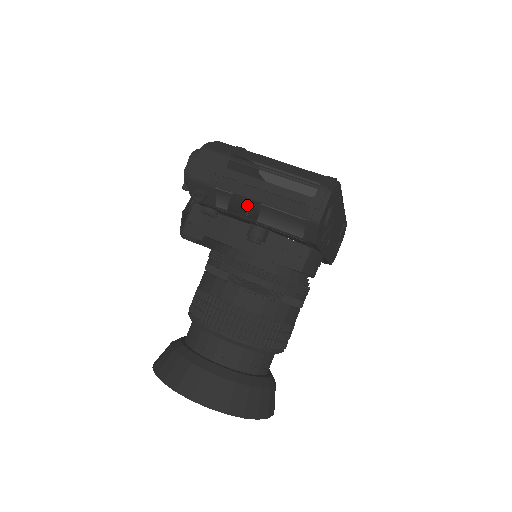
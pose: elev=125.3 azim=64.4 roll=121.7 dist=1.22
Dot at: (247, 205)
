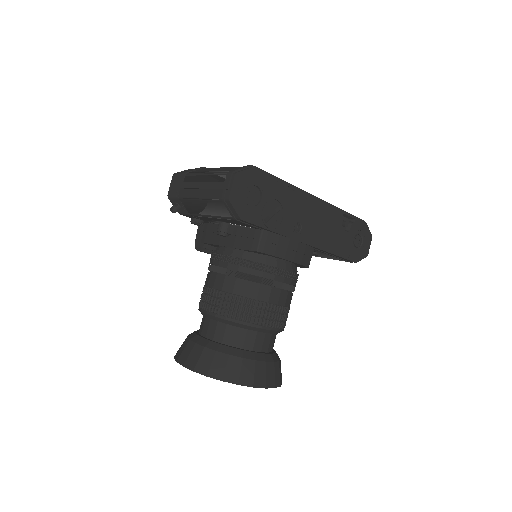
Dot at: (196, 204)
